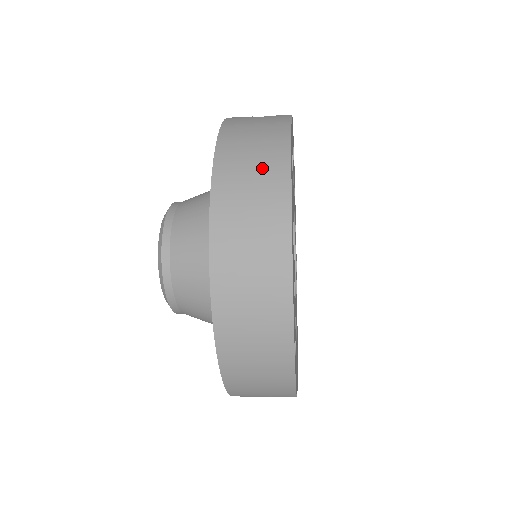
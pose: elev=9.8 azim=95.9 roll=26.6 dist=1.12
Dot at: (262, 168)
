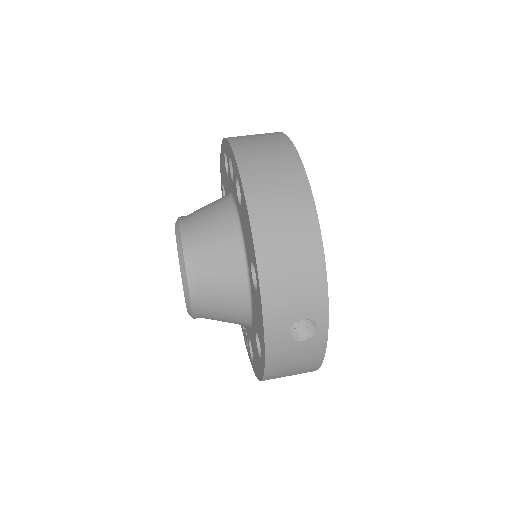
Dot at: occluded
